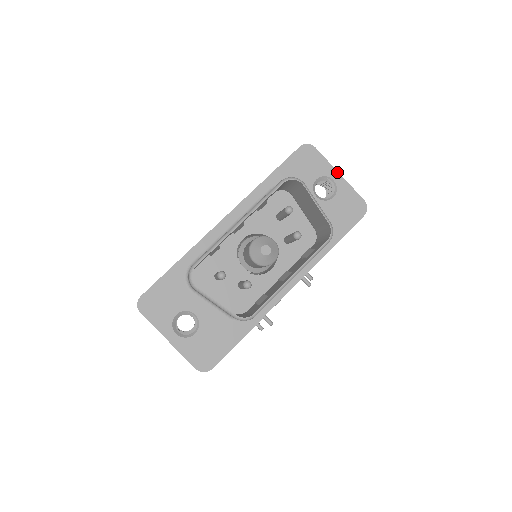
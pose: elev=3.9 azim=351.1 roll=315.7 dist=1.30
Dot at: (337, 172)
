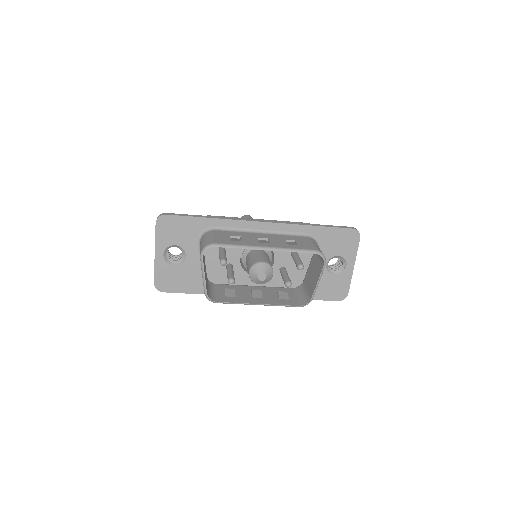
Dot at: (354, 264)
